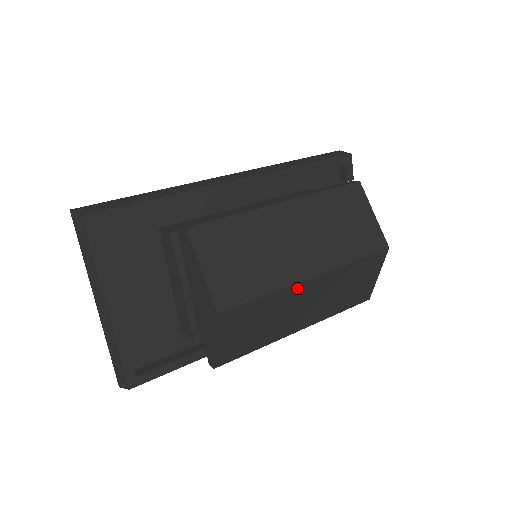
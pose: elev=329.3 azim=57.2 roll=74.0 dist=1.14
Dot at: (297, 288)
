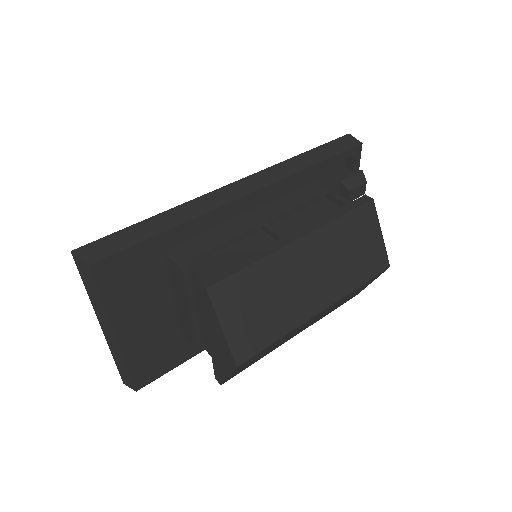
Dot at: (305, 323)
